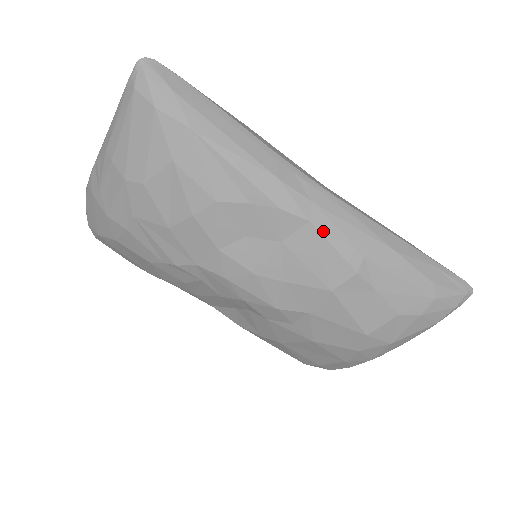
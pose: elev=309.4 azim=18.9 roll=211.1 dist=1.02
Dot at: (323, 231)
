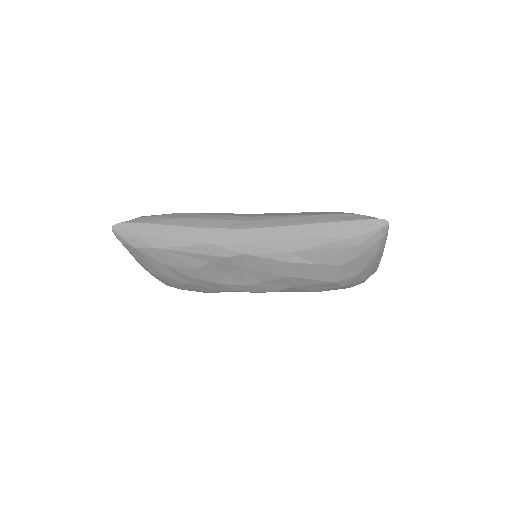
Dot at: (256, 254)
